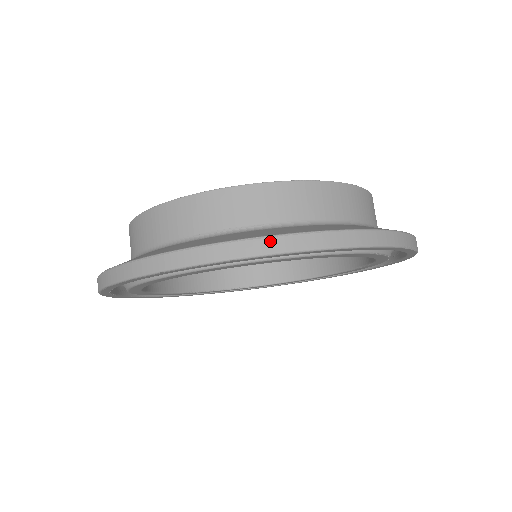
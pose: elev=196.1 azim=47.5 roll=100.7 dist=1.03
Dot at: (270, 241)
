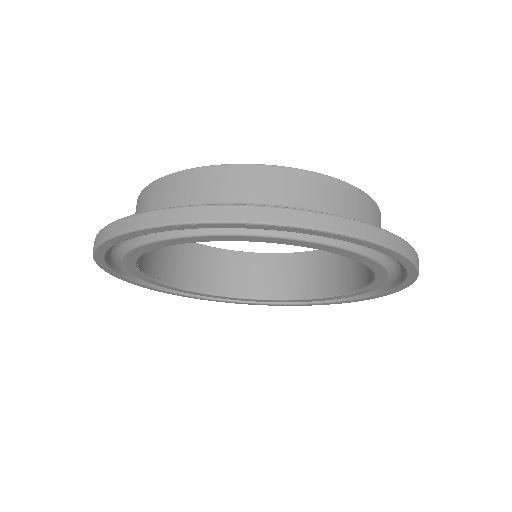
Dot at: (413, 251)
